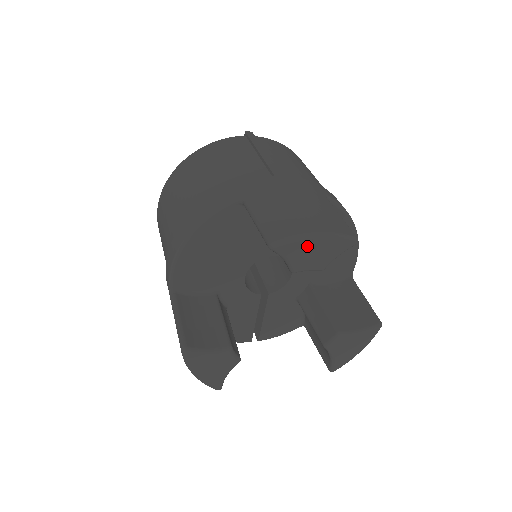
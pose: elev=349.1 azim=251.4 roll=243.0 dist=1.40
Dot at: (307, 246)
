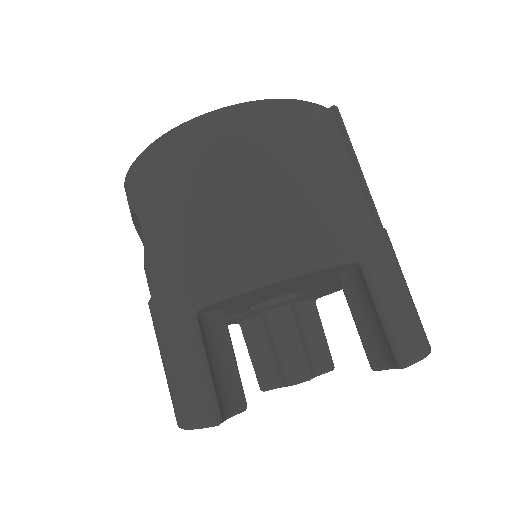
Dot at: occluded
